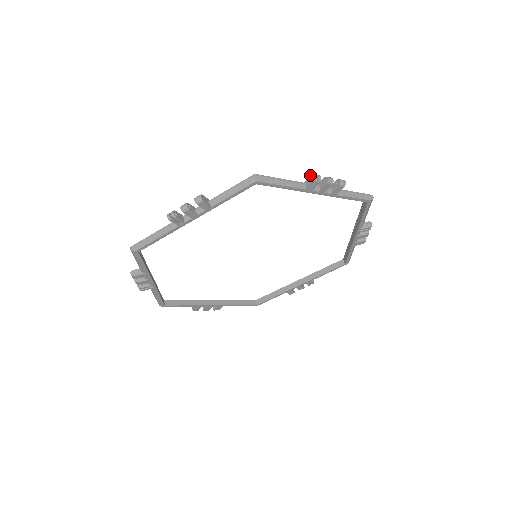
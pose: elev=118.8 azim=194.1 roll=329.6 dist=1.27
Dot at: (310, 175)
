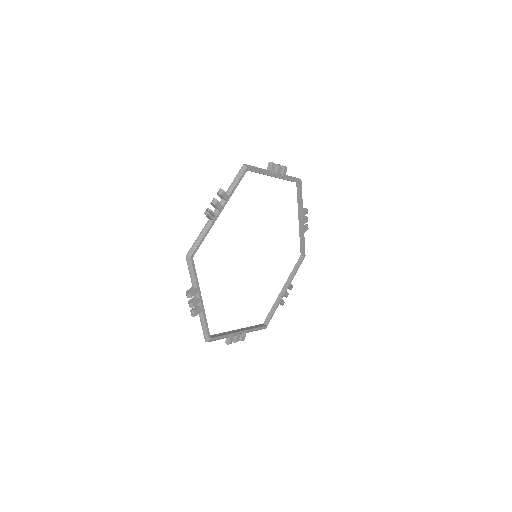
Dot at: (268, 164)
